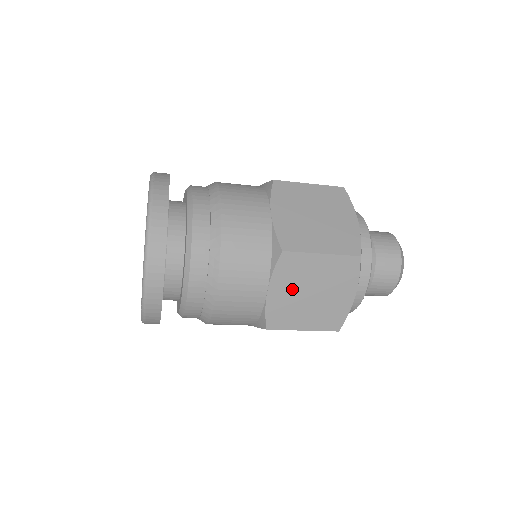
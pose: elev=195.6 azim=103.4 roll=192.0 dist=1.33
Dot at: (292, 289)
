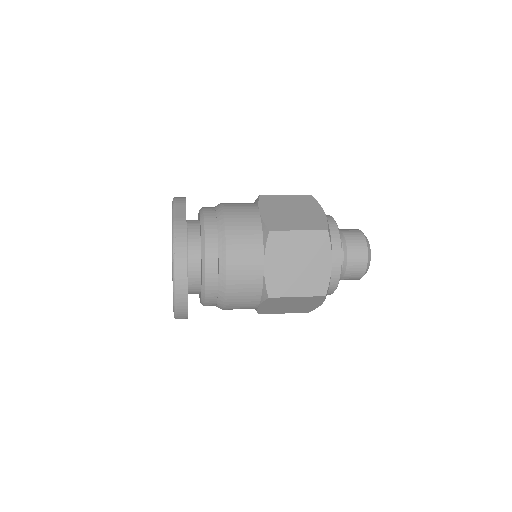
Dot at: (276, 305)
